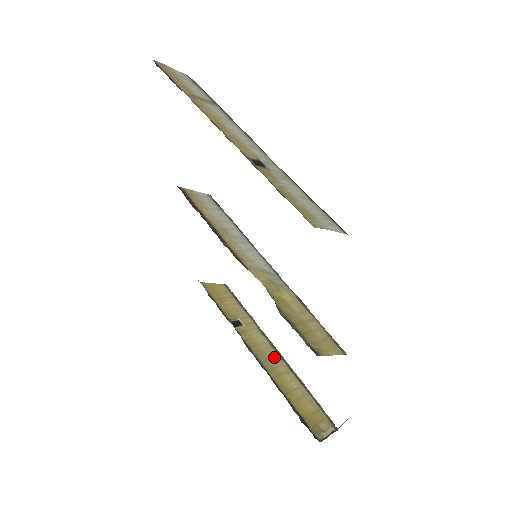
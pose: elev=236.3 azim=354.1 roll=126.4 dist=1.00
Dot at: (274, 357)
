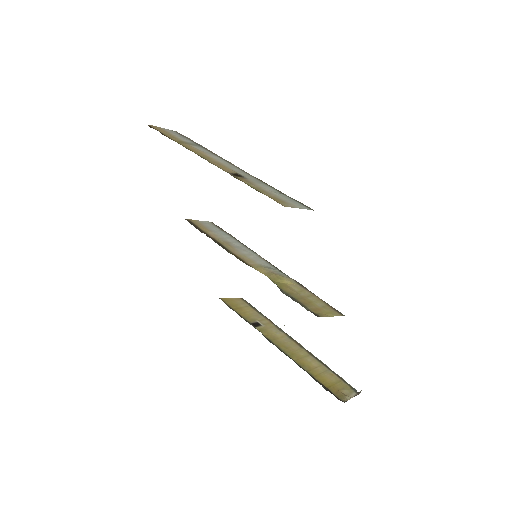
Dot at: (293, 346)
